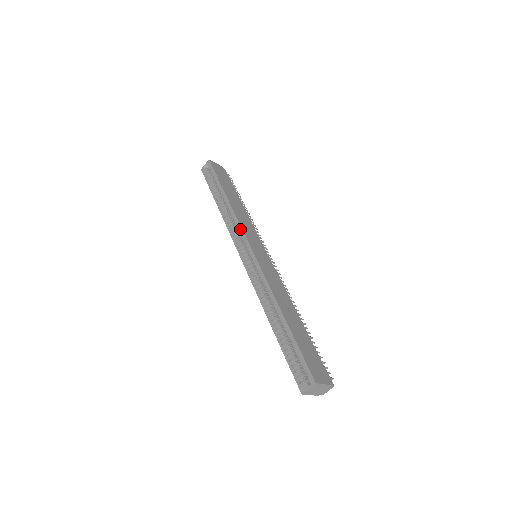
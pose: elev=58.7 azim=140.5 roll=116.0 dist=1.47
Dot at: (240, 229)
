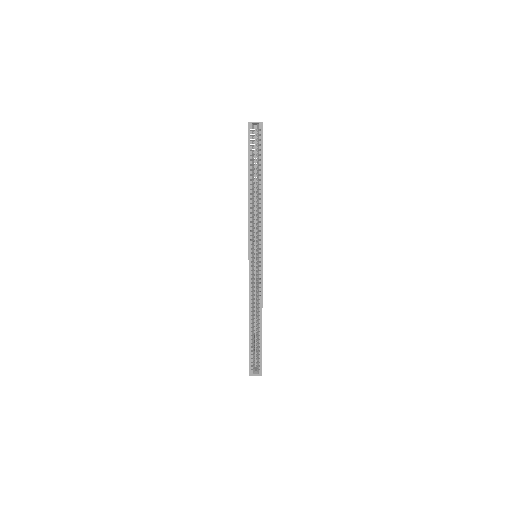
Dot at: (261, 236)
